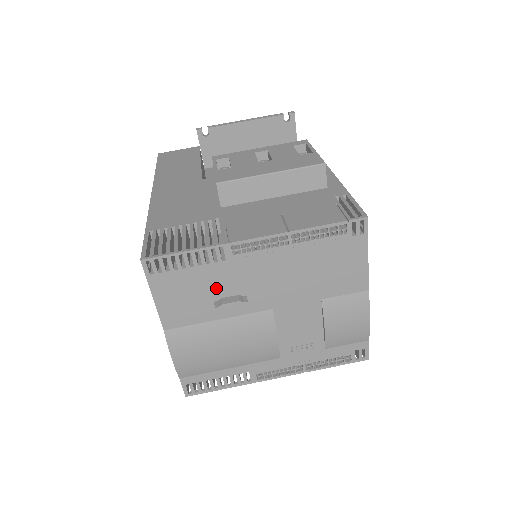
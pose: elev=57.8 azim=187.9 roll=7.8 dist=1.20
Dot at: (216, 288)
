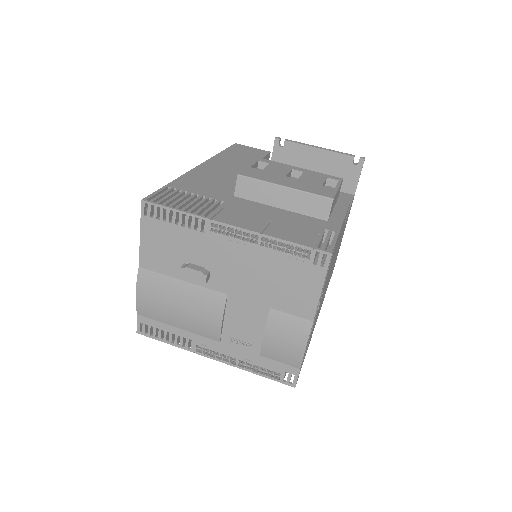
Dot at: (189, 252)
